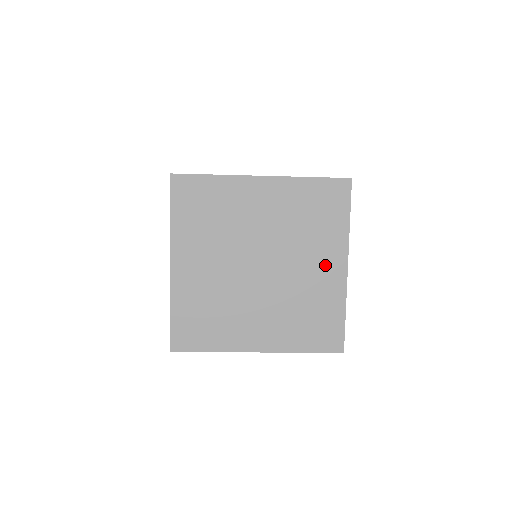
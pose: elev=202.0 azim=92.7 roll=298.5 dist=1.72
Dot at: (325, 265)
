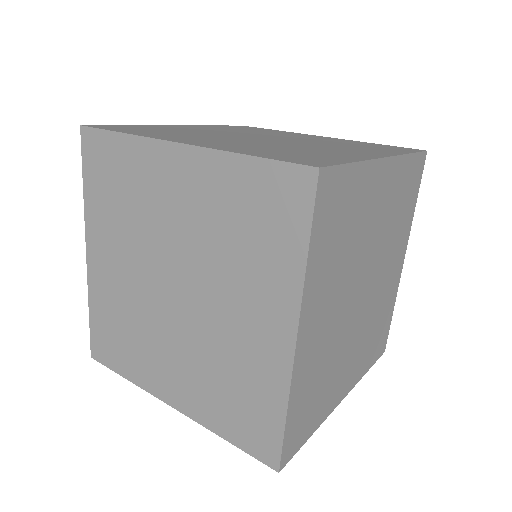
Dot at: (396, 264)
